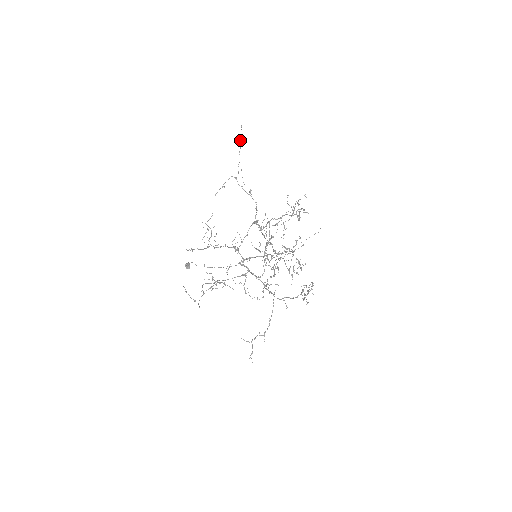
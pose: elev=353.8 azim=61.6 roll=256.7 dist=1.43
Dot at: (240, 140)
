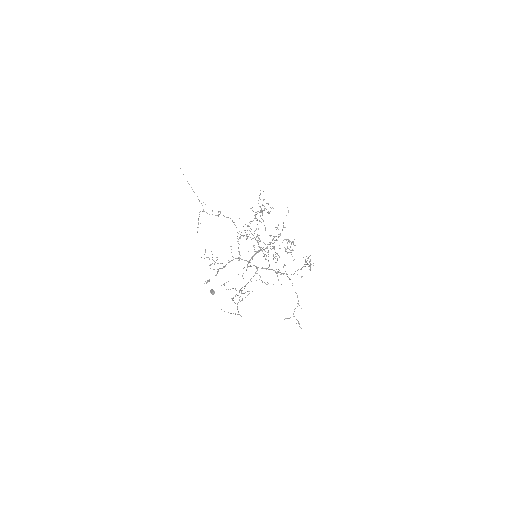
Dot at: (188, 183)
